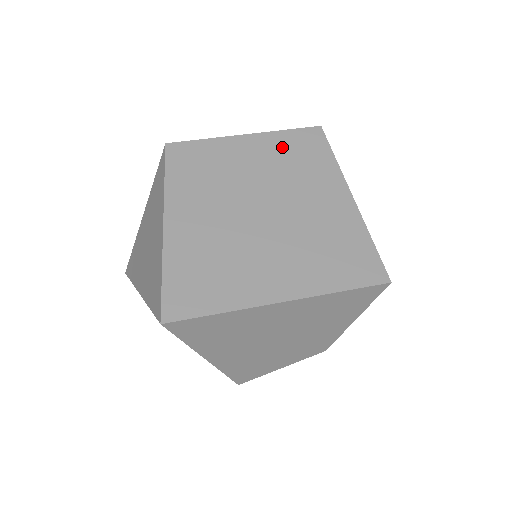
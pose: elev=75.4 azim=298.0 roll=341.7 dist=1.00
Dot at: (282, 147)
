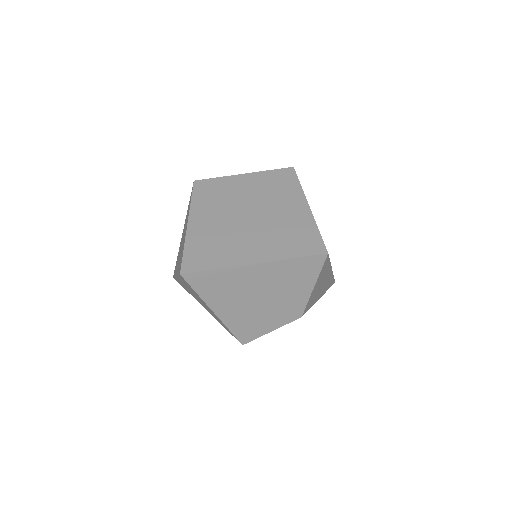
Dot at: (266, 180)
